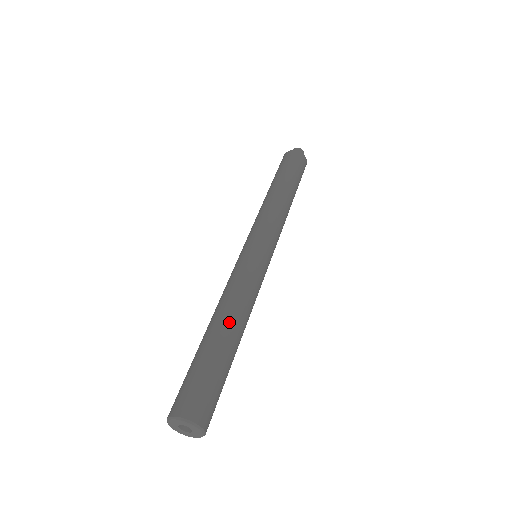
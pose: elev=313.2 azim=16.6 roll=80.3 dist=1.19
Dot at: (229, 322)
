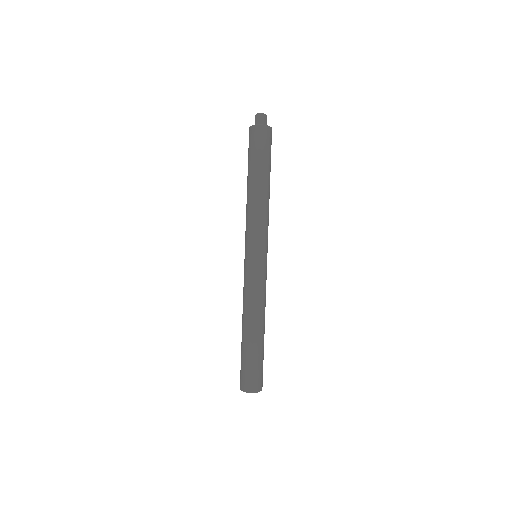
Dot at: (248, 326)
